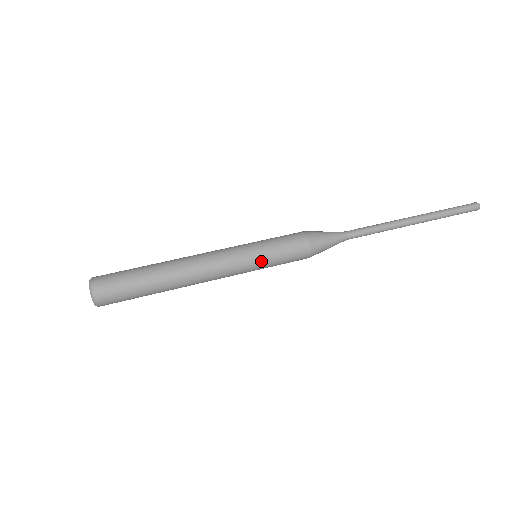
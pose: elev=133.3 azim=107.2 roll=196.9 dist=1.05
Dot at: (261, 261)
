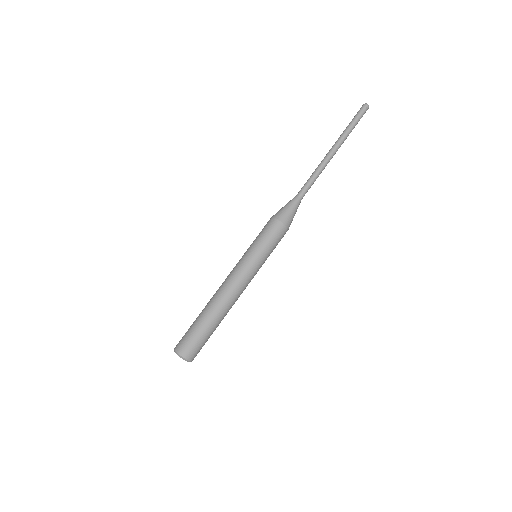
Dot at: (261, 257)
